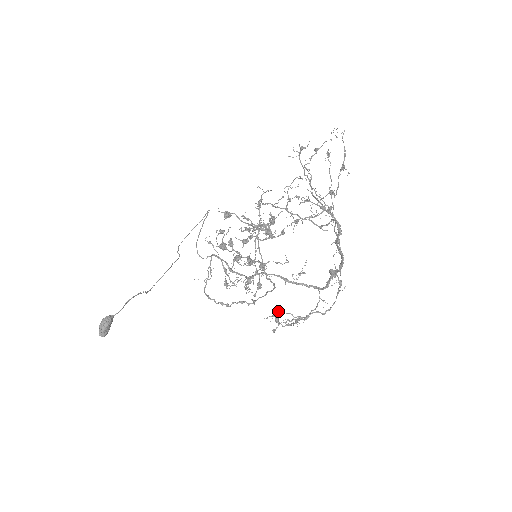
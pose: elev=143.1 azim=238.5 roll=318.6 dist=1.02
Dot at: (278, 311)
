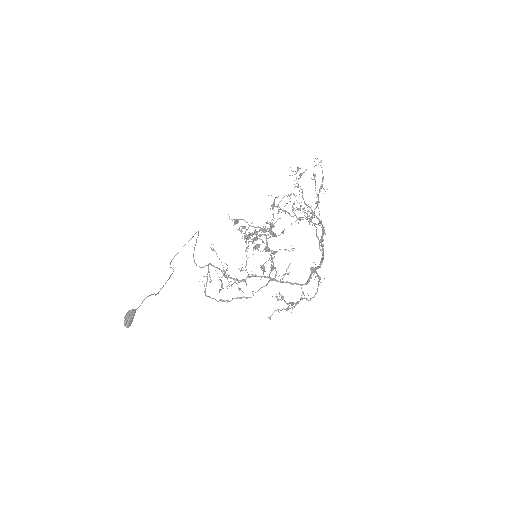
Dot at: (277, 297)
